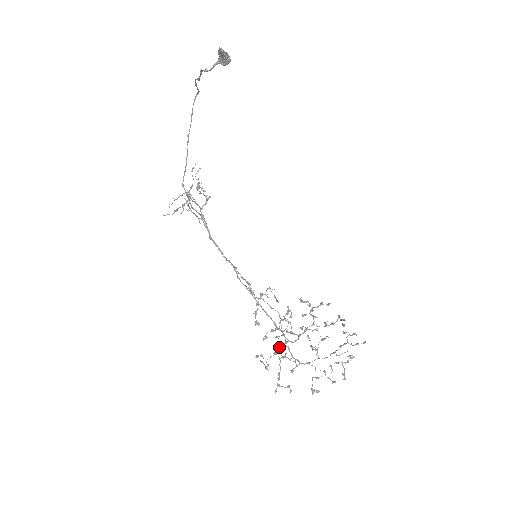
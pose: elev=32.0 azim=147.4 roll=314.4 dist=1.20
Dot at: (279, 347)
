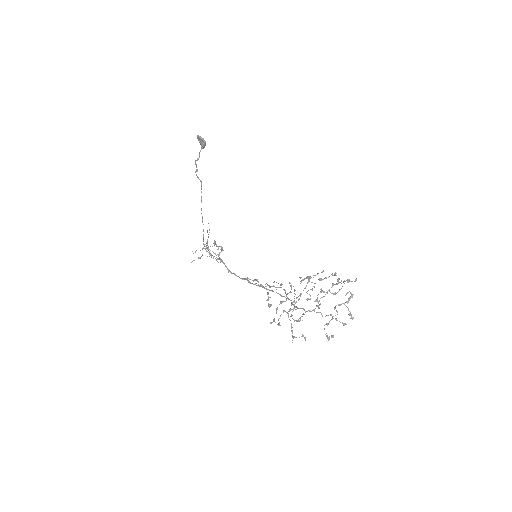
Dot at: occluded
